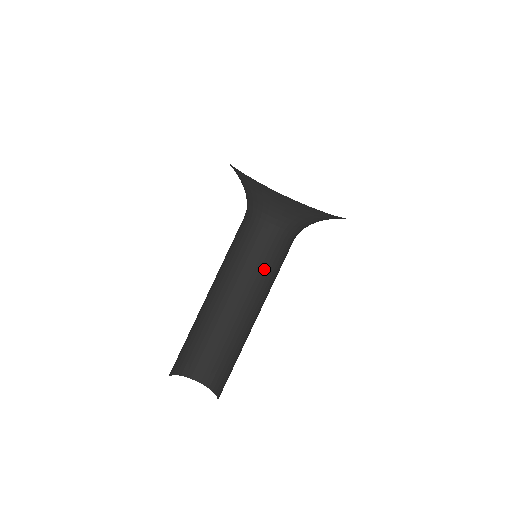
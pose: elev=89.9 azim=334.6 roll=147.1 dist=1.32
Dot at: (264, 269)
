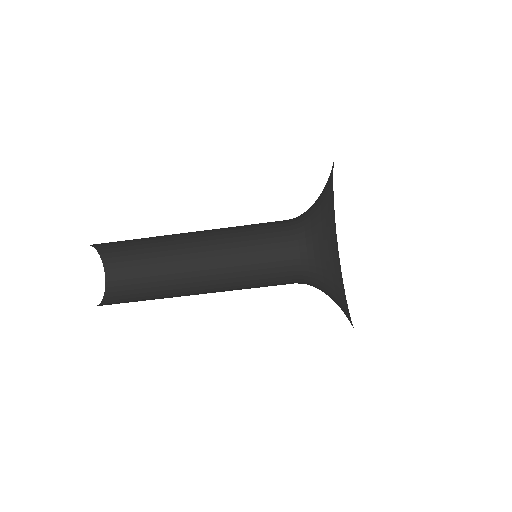
Dot at: (249, 257)
